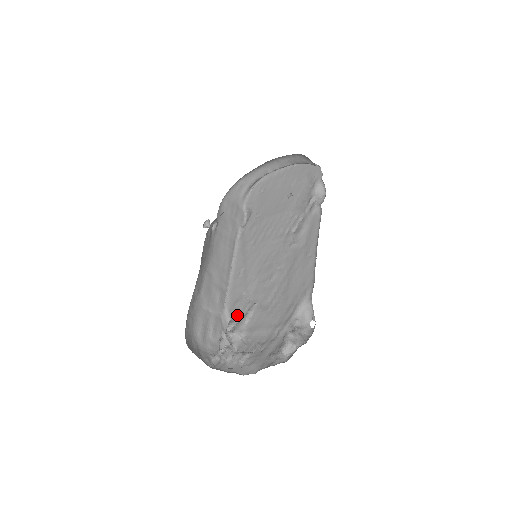
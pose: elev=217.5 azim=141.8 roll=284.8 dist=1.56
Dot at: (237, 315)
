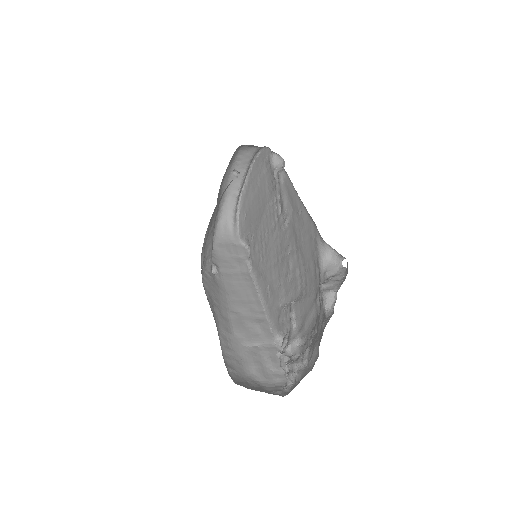
Dot at: (285, 329)
